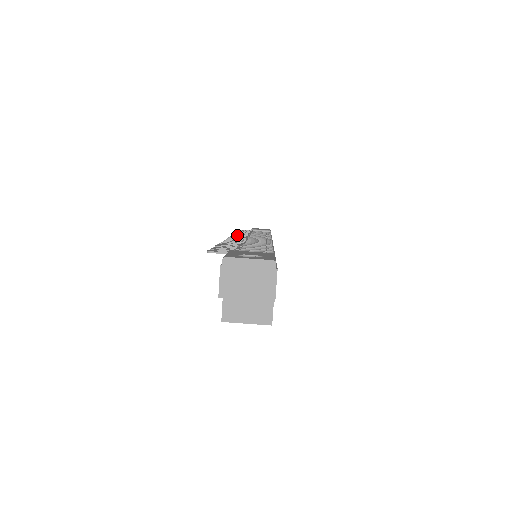
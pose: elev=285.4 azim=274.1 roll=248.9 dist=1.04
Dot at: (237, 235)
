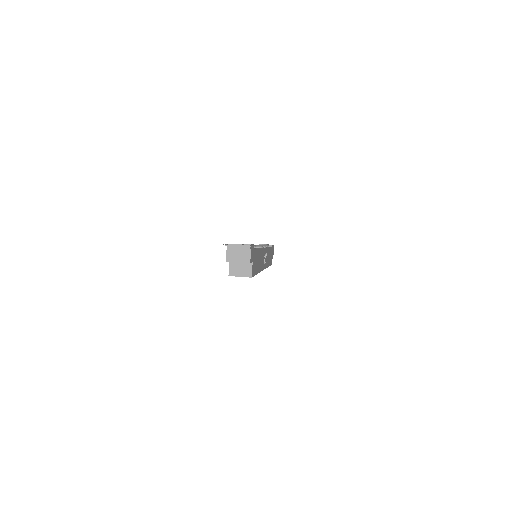
Dot at: occluded
